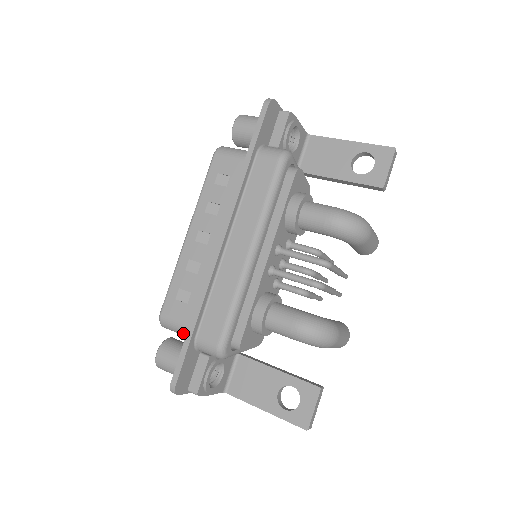
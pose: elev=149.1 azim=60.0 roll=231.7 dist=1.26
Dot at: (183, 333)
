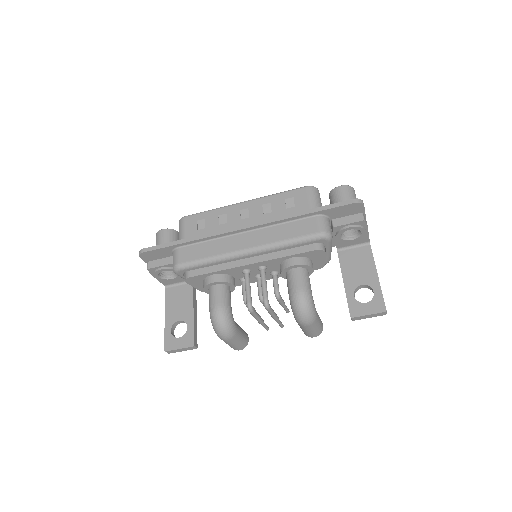
Dot at: (179, 238)
